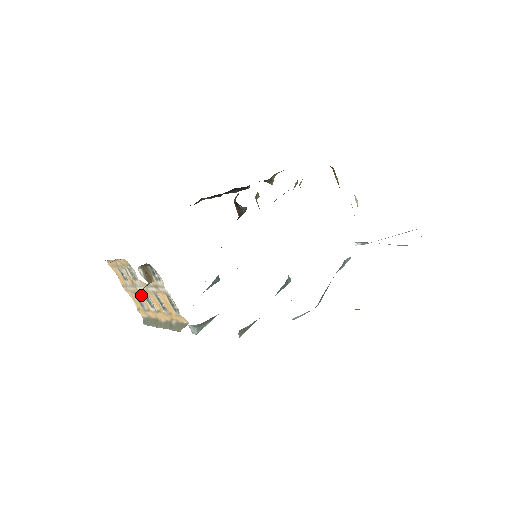
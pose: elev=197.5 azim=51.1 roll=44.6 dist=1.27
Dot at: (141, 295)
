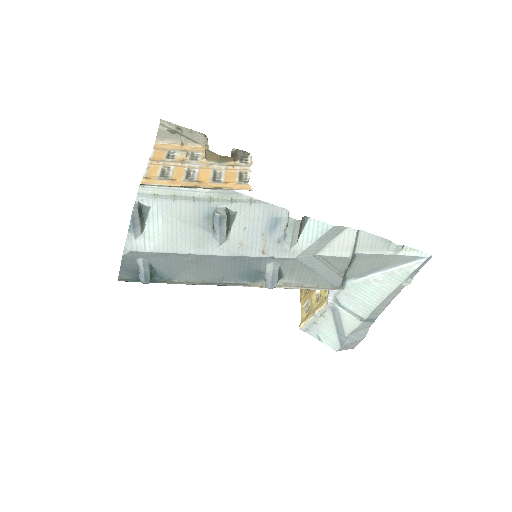
Dot at: (180, 169)
